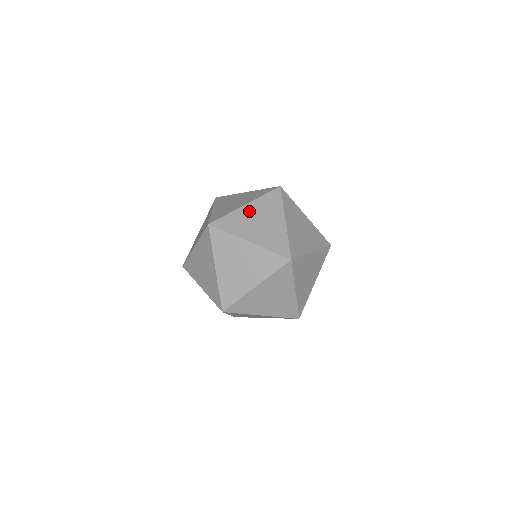
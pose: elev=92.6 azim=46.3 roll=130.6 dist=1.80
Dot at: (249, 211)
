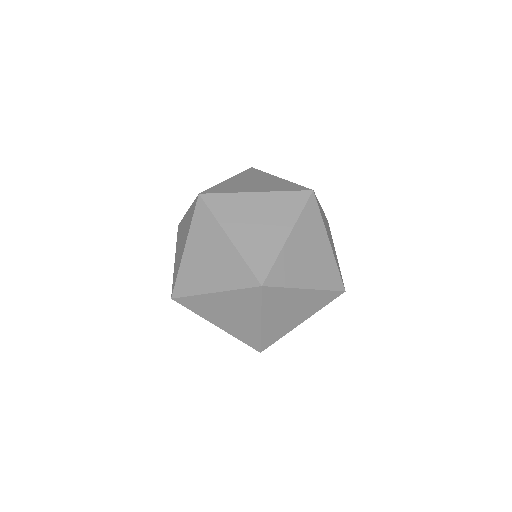
Dot at: occluded
